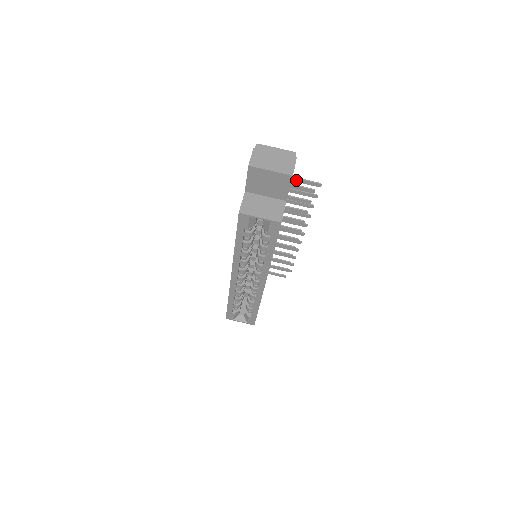
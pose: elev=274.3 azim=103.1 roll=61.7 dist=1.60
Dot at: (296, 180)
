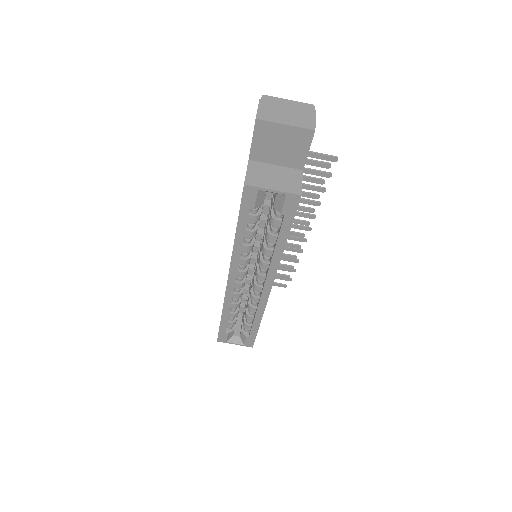
Dot at: occluded
